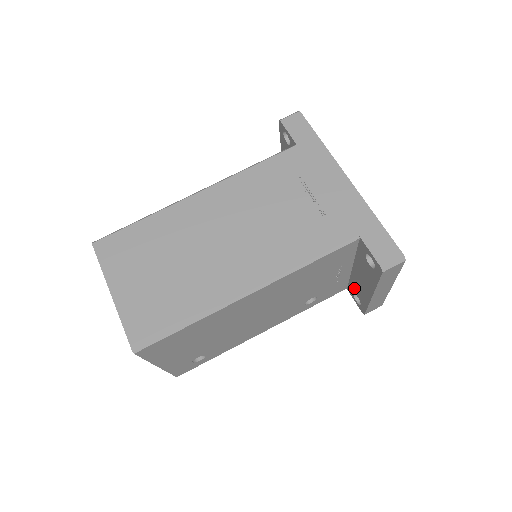
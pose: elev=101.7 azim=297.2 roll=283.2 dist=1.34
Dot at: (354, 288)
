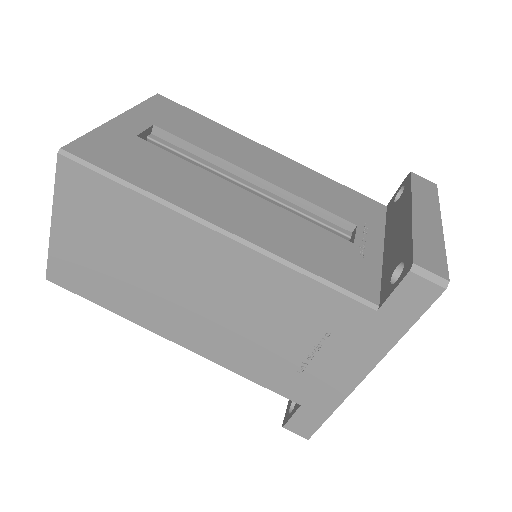
Dot at: occluded
